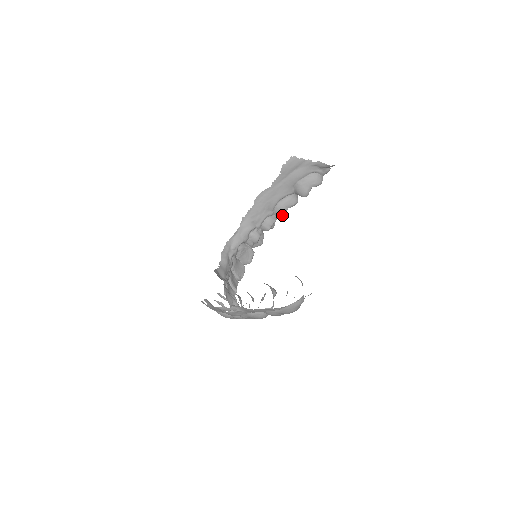
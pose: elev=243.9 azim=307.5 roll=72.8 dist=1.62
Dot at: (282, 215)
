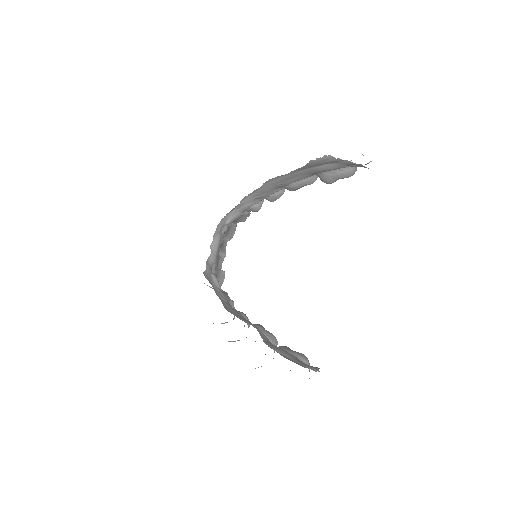
Dot at: occluded
